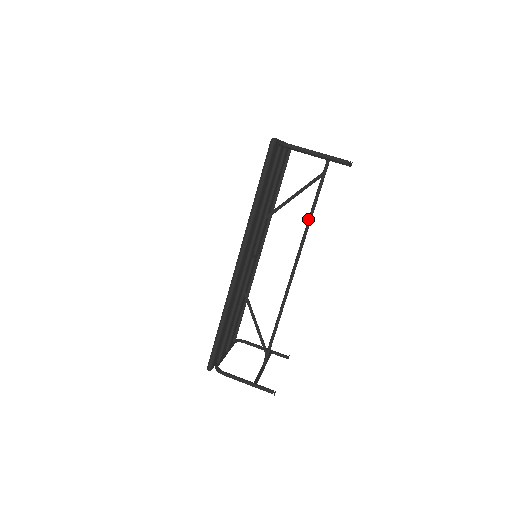
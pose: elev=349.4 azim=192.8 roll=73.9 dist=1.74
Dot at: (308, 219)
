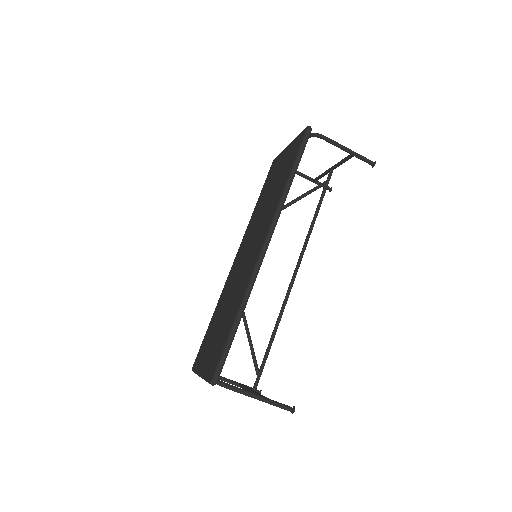
Dot at: (312, 223)
